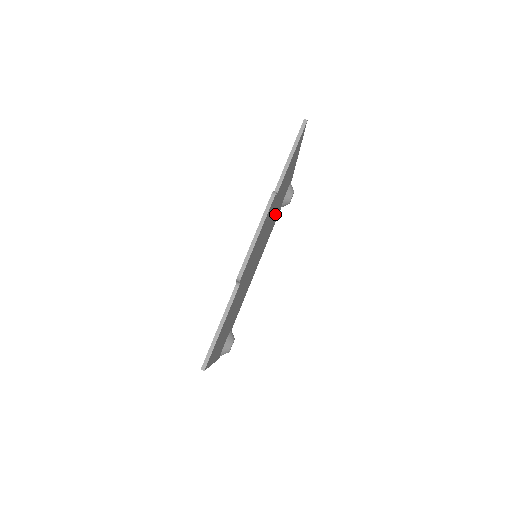
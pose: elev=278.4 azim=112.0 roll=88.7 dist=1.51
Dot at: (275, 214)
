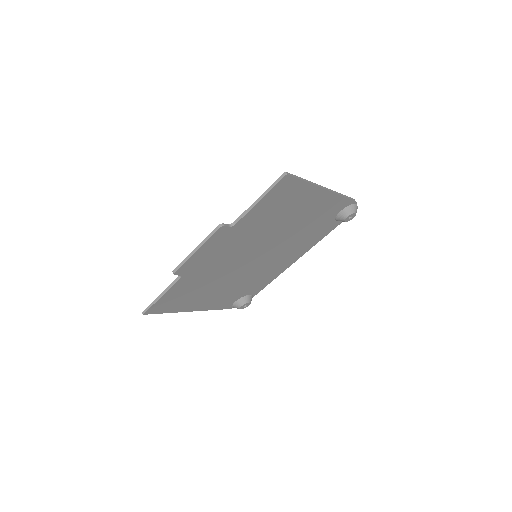
Dot at: (297, 229)
